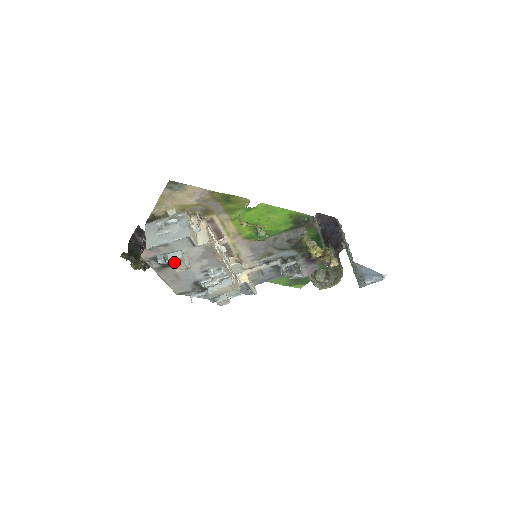
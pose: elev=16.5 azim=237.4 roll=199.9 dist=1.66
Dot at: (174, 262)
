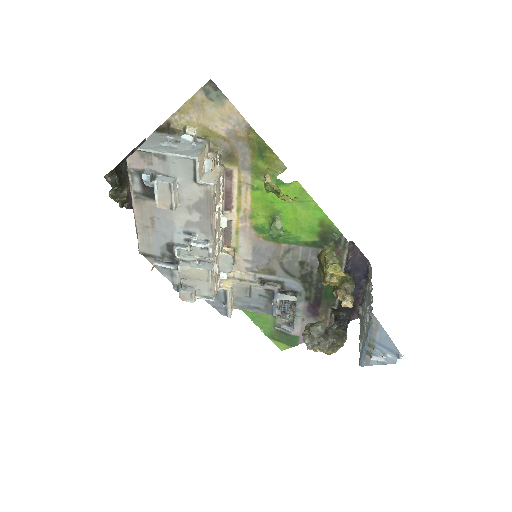
Dot at: (160, 186)
